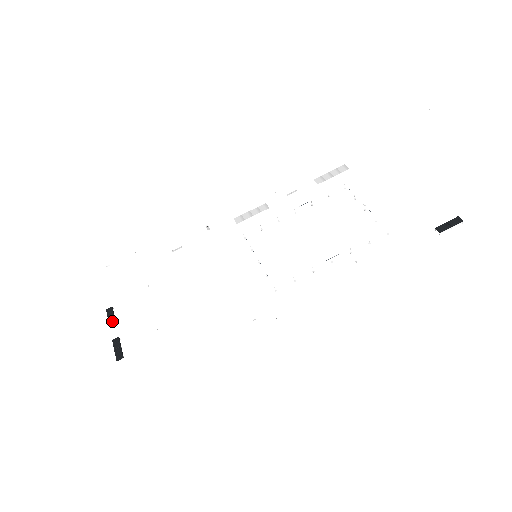
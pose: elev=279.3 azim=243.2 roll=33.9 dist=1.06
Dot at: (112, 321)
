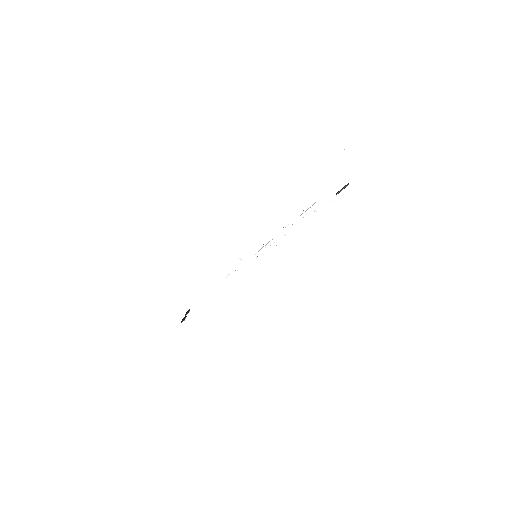
Dot at: (187, 313)
